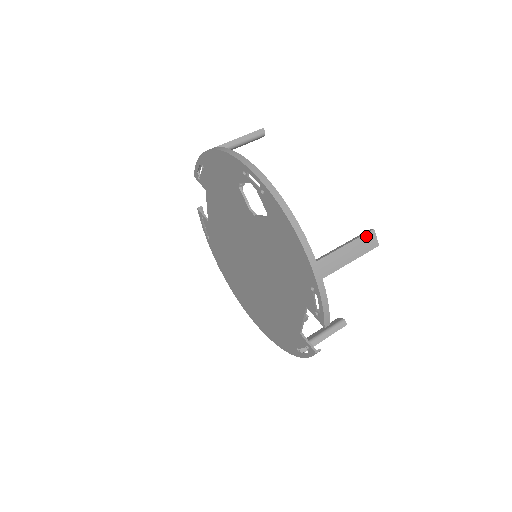
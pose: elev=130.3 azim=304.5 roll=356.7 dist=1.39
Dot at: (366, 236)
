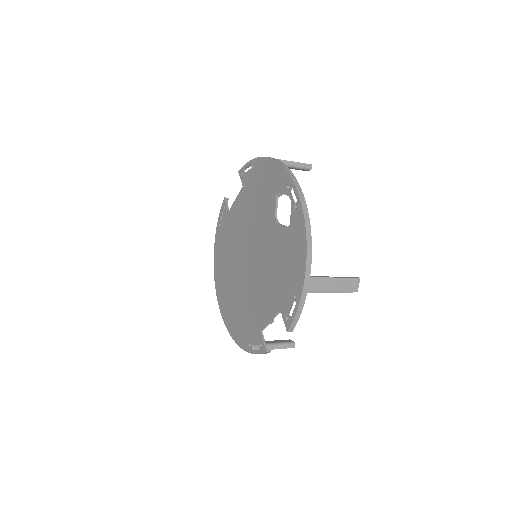
Dot at: (352, 280)
